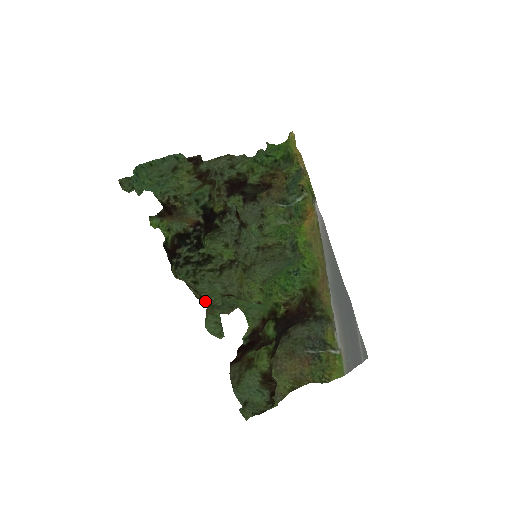
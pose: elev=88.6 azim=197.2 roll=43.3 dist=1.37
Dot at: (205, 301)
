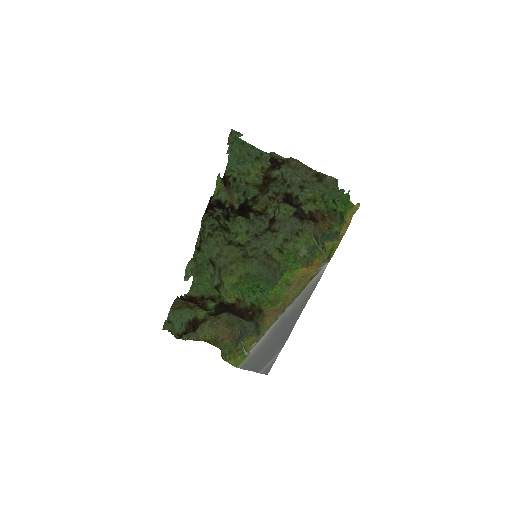
Dot at: (197, 252)
